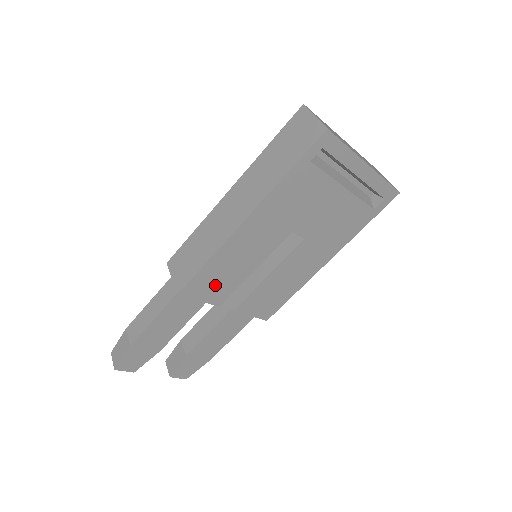
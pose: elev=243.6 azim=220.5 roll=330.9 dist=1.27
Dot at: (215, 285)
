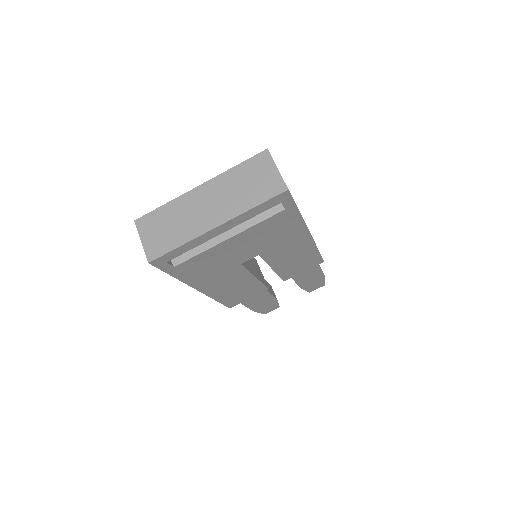
Dot at: (244, 294)
